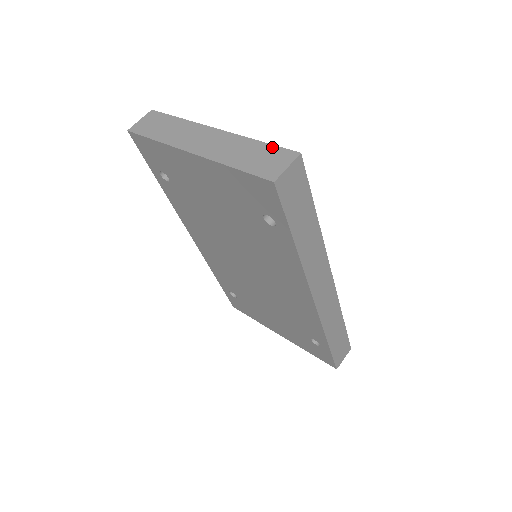
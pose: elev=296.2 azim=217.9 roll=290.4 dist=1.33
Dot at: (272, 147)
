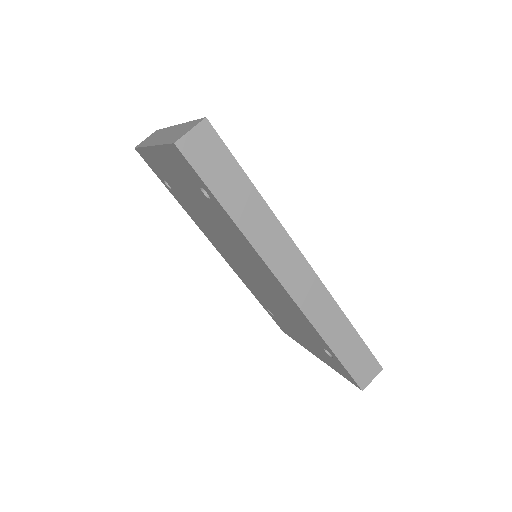
Dot at: (194, 121)
